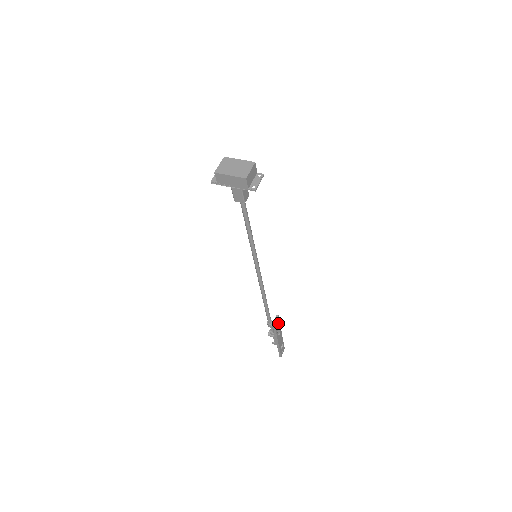
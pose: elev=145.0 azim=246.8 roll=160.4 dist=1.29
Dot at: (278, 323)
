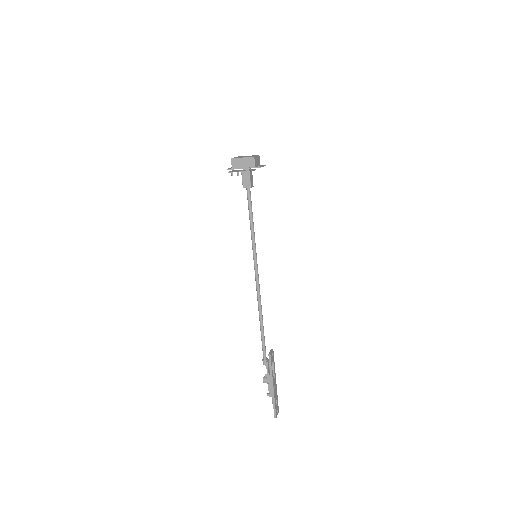
Dot at: (273, 360)
